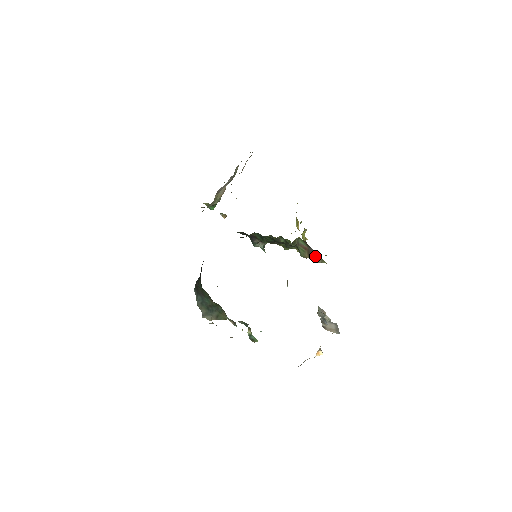
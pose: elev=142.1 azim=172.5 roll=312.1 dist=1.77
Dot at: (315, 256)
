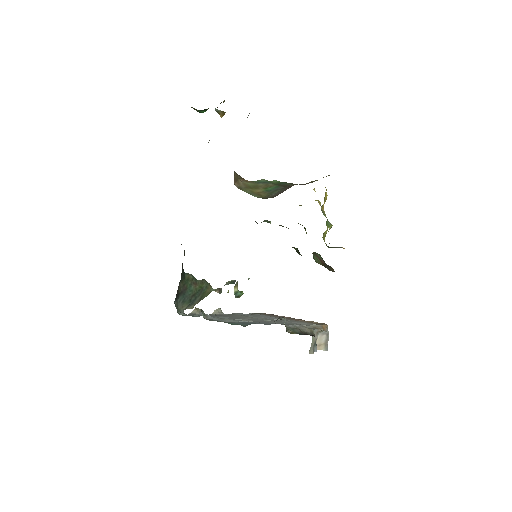
Dot at: (330, 269)
